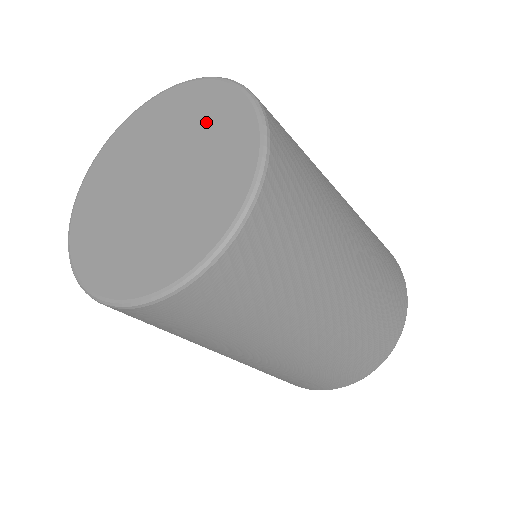
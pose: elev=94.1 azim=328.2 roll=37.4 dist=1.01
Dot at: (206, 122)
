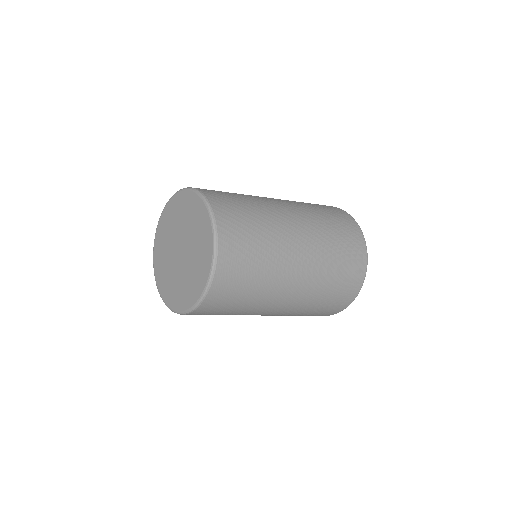
Dot at: (188, 214)
